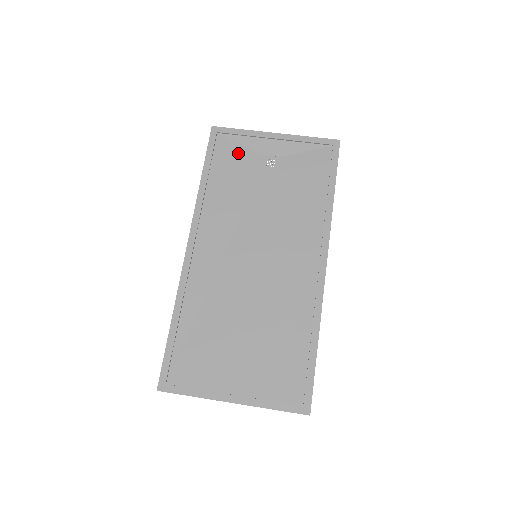
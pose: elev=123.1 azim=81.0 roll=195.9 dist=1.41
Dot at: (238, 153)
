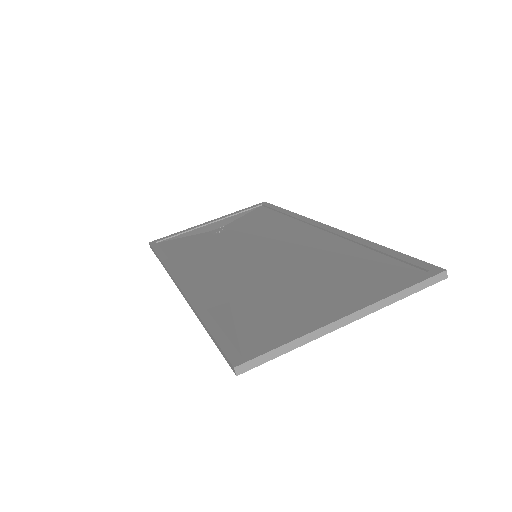
Dot at: (185, 240)
